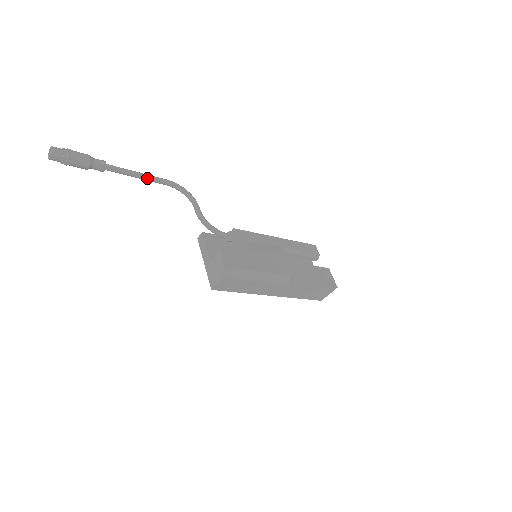
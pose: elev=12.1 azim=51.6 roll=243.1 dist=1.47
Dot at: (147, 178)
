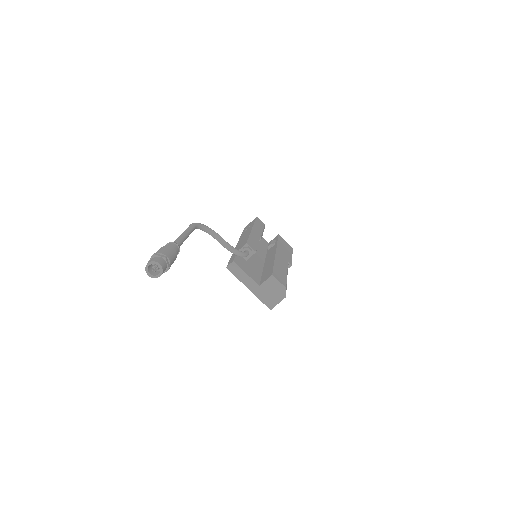
Dot at: occluded
